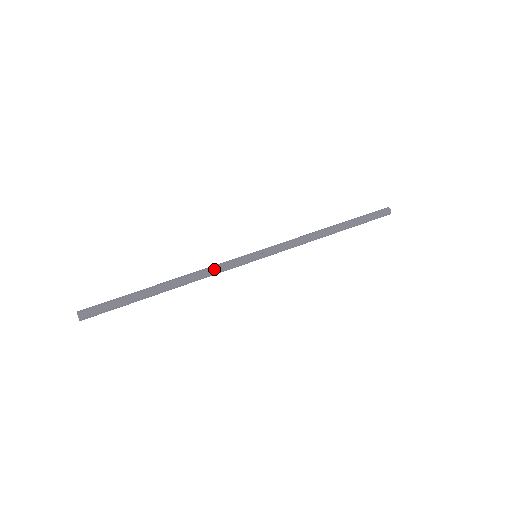
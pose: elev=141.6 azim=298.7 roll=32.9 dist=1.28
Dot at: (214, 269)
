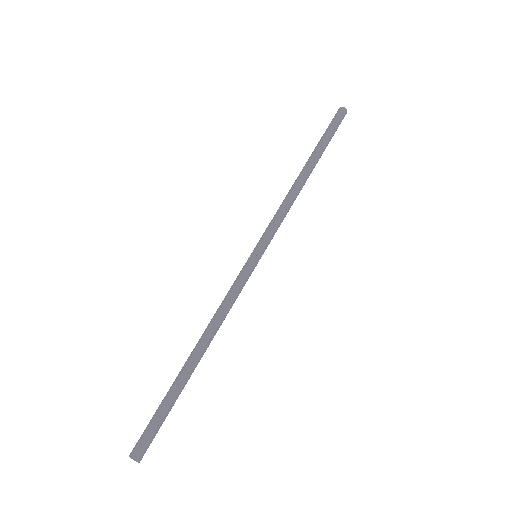
Dot at: (228, 303)
